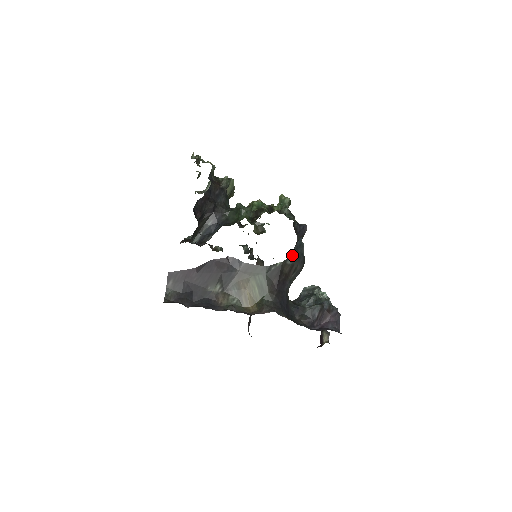
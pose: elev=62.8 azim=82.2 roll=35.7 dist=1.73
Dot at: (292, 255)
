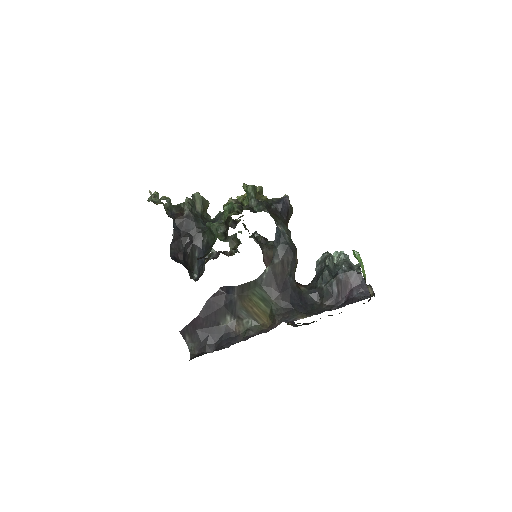
Dot at: (276, 251)
